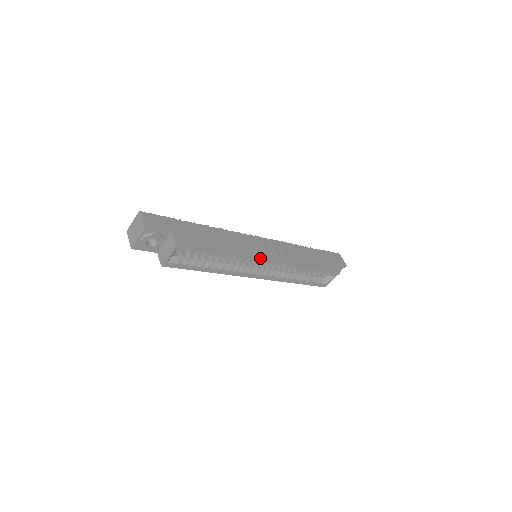
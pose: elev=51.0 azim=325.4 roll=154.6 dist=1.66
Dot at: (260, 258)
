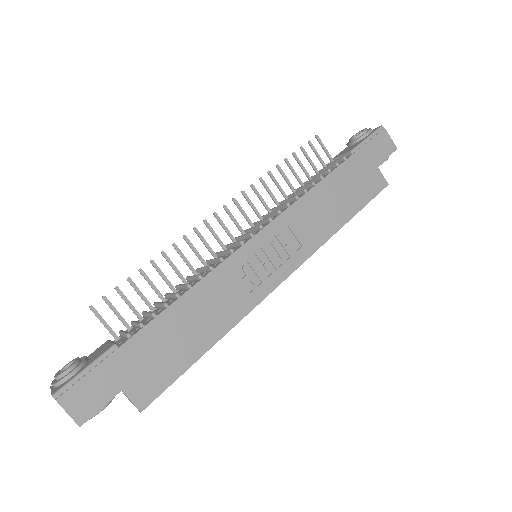
Dot at: (267, 291)
